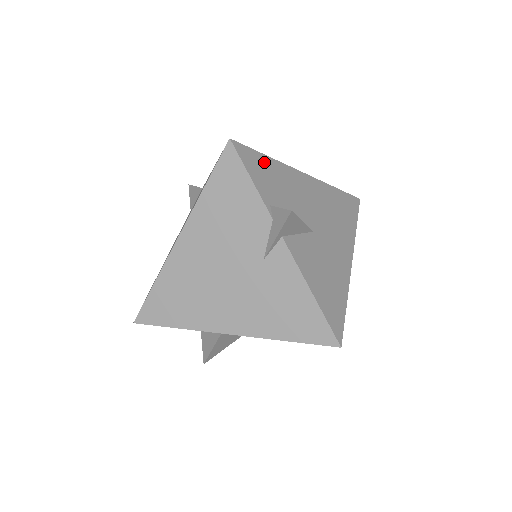
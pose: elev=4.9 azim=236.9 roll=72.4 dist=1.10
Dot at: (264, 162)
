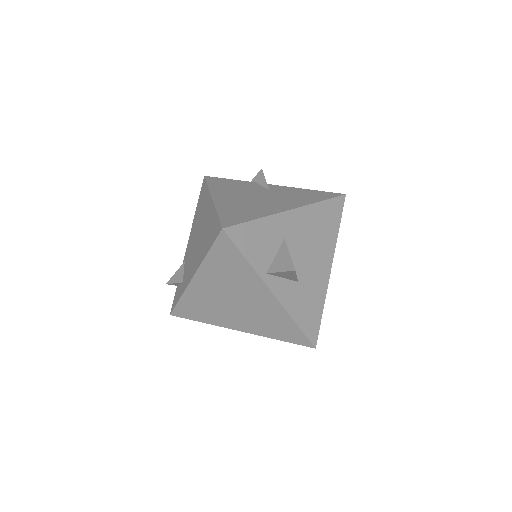
Dot at: occluded
